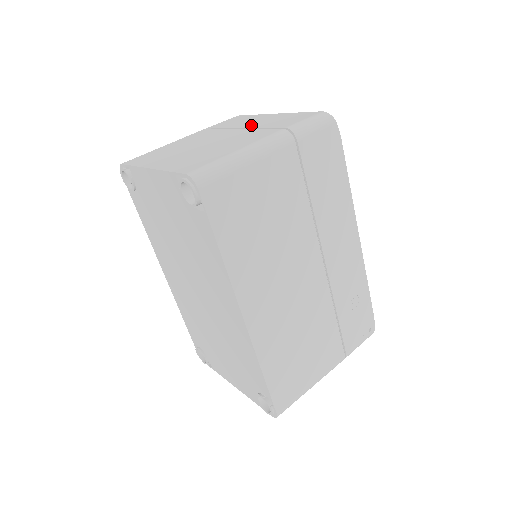
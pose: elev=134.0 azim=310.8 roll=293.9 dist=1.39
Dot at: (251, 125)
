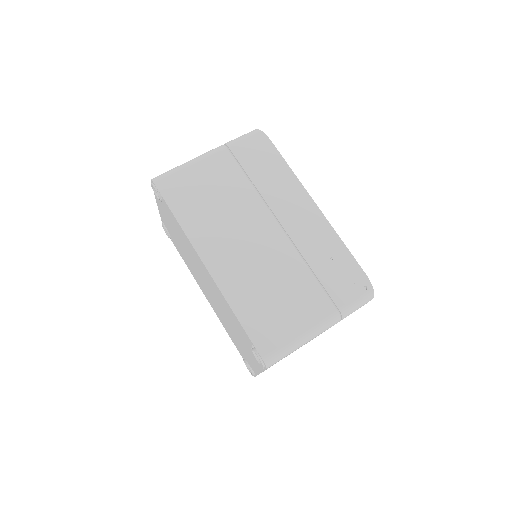
Dot at: occluded
